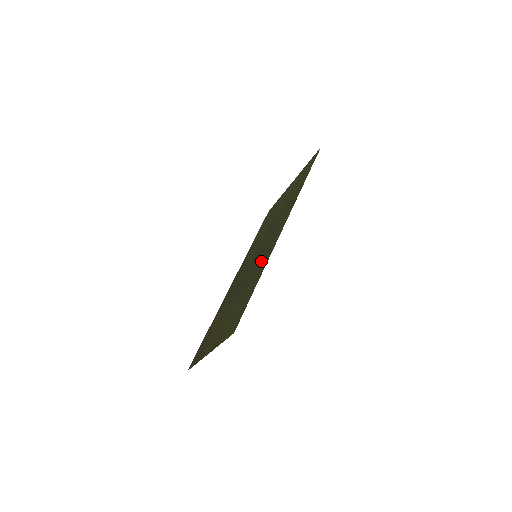
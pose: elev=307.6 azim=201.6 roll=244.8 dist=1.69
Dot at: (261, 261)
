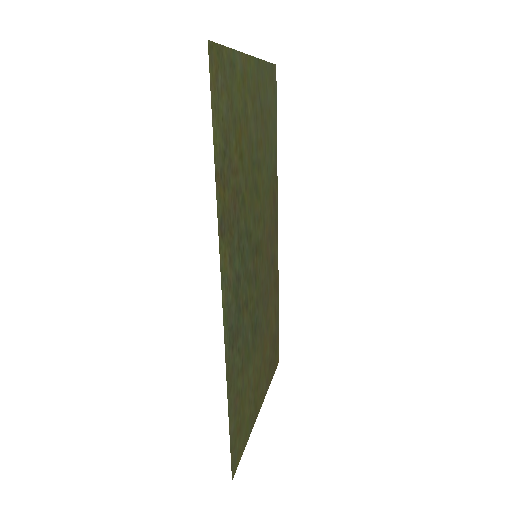
Dot at: (238, 328)
